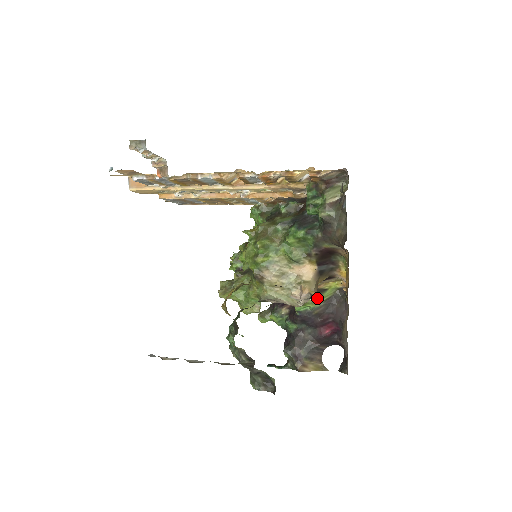
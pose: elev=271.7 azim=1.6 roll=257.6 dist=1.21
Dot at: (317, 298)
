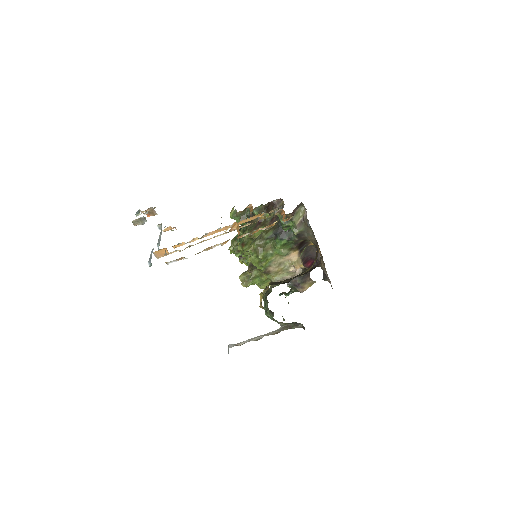
Dot at: occluded
